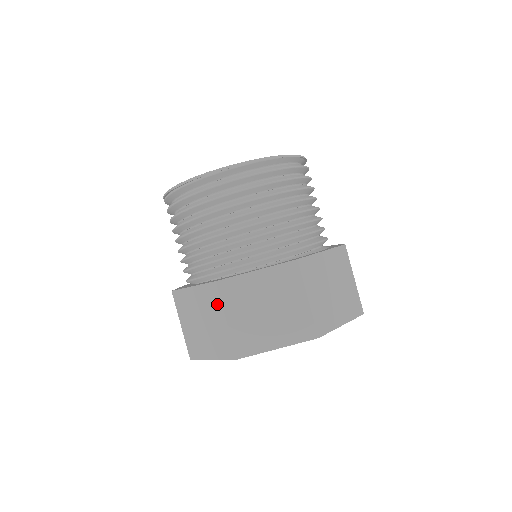
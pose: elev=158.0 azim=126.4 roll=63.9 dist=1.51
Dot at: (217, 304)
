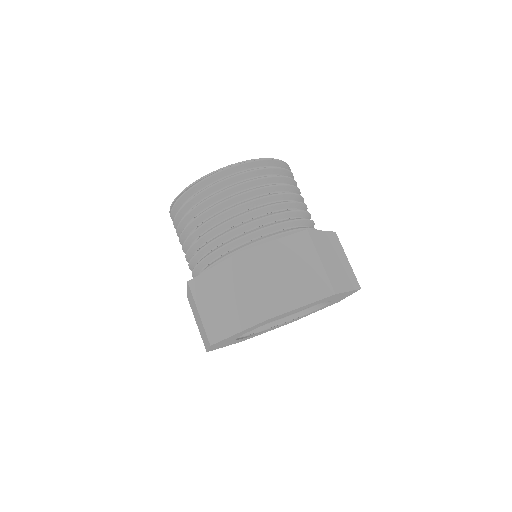
Dot at: (242, 273)
